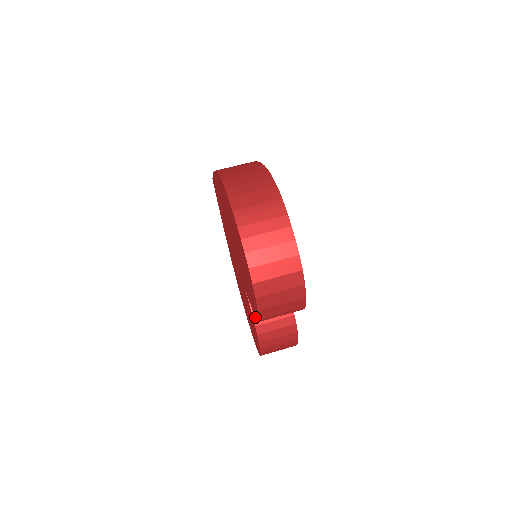
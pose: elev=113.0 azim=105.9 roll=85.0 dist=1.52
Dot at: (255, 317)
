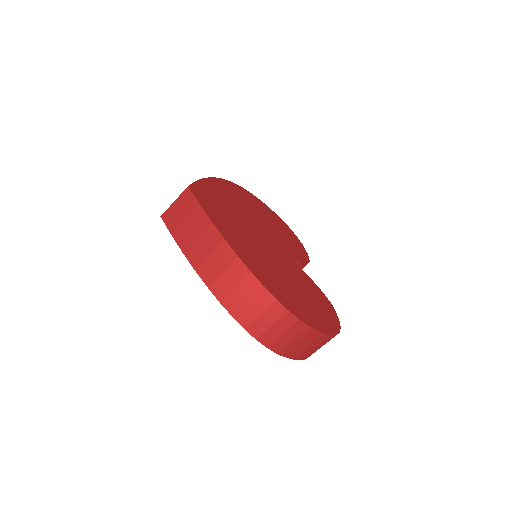
Dot at: occluded
